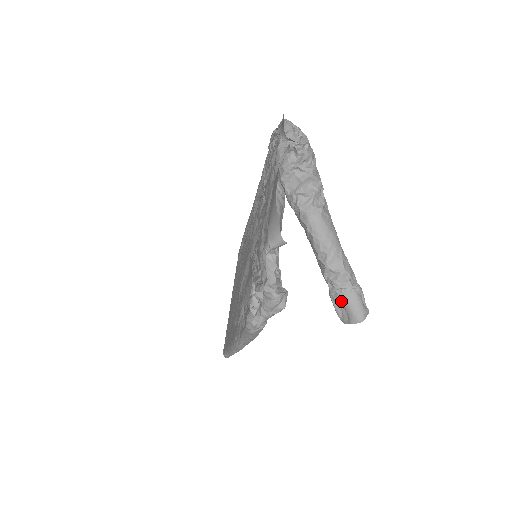
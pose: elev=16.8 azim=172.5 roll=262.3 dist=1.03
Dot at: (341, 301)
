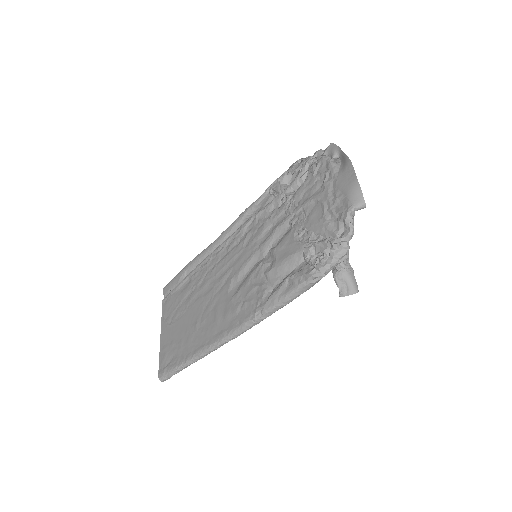
Dot at: (345, 278)
